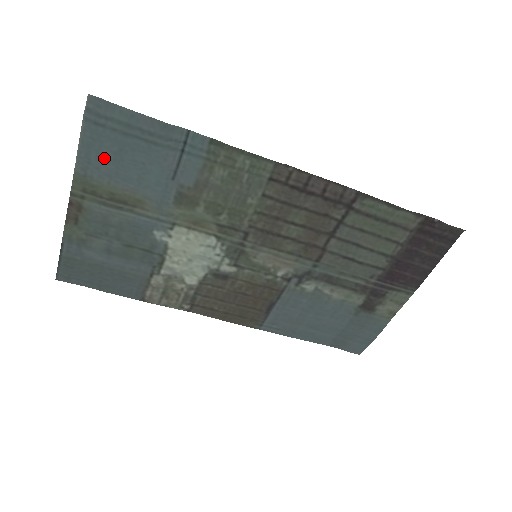
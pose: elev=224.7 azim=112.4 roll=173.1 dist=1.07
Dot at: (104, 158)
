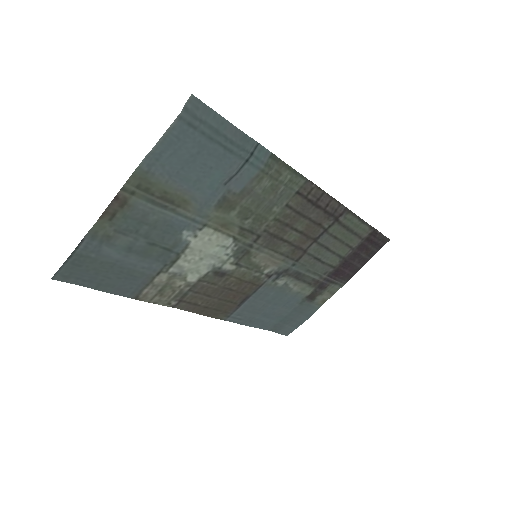
Dot at: (176, 157)
